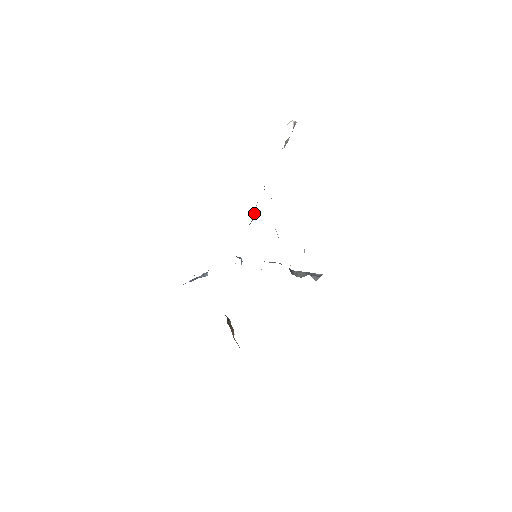
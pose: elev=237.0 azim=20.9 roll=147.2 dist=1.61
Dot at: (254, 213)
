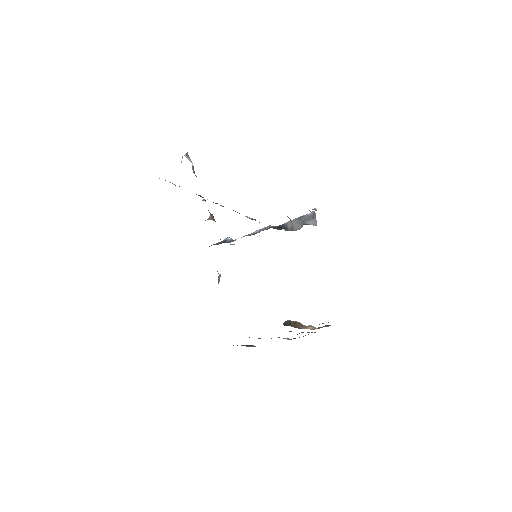
Dot at: (211, 214)
